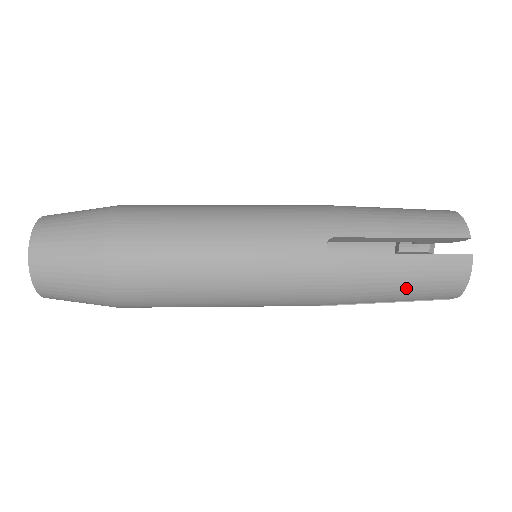
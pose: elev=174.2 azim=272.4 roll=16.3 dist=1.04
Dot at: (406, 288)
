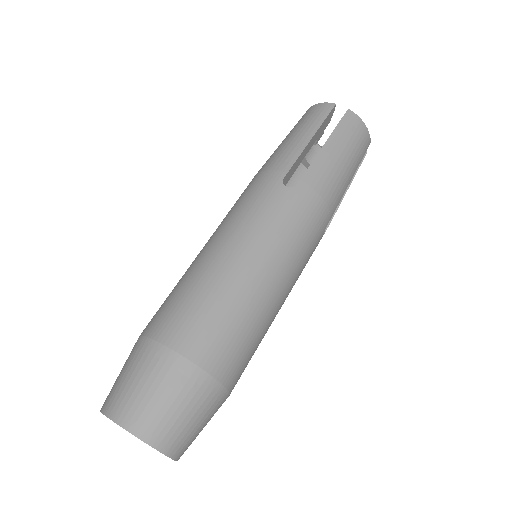
Dot at: occluded
